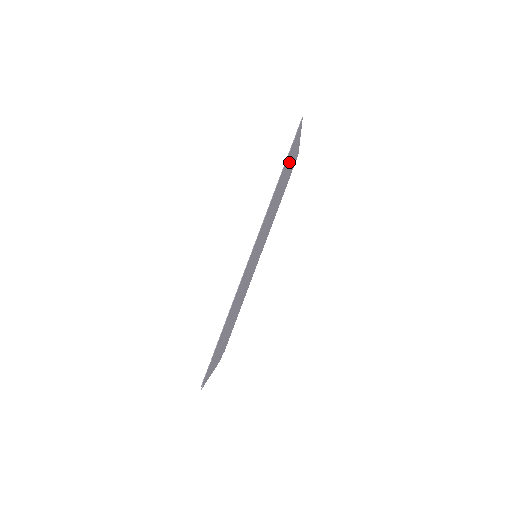
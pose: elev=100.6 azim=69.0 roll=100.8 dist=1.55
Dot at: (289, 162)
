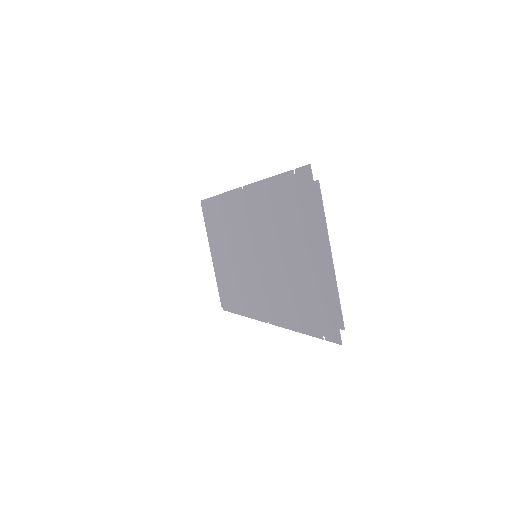
Dot at: (216, 234)
